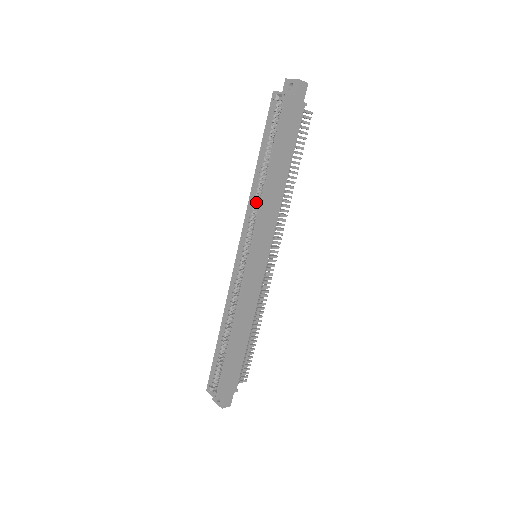
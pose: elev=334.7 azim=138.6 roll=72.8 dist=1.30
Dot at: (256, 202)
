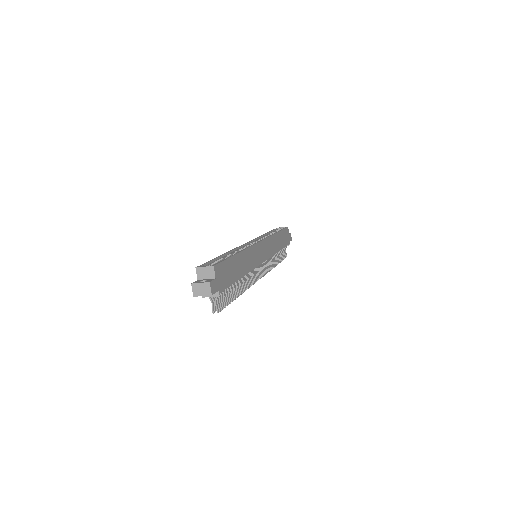
Dot at: occluded
